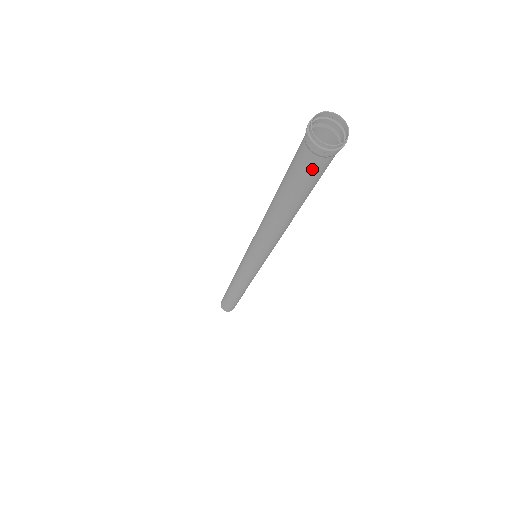
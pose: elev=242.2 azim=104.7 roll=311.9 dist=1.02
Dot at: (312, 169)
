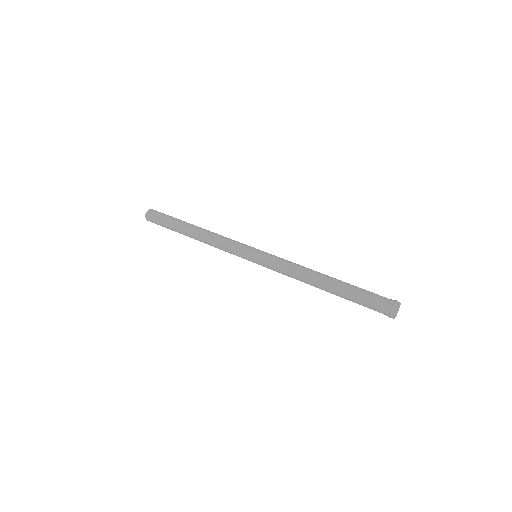
Dot at: (374, 310)
